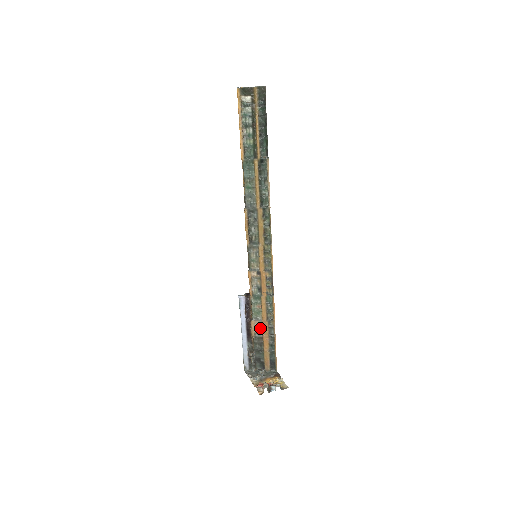
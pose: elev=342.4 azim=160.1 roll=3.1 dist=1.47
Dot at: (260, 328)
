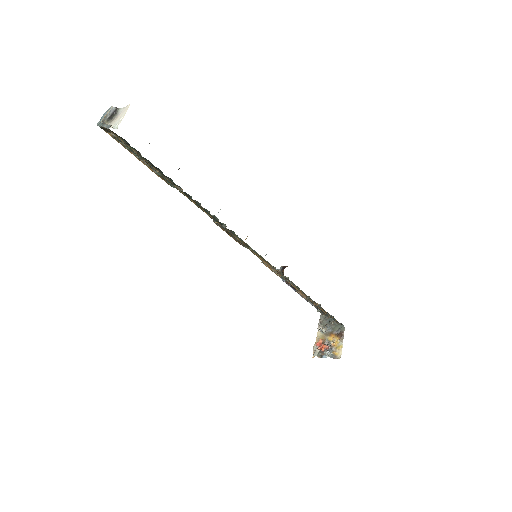
Dot at: (307, 298)
